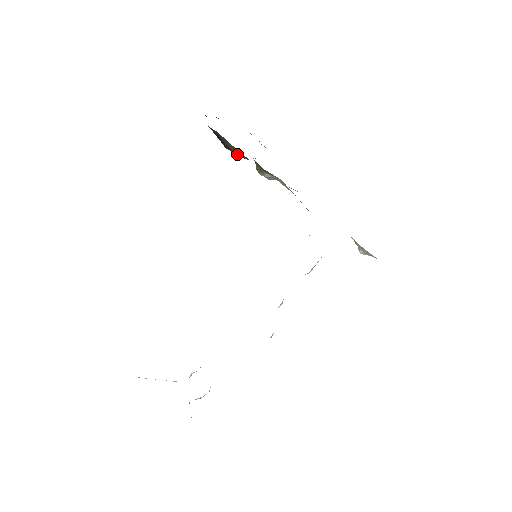
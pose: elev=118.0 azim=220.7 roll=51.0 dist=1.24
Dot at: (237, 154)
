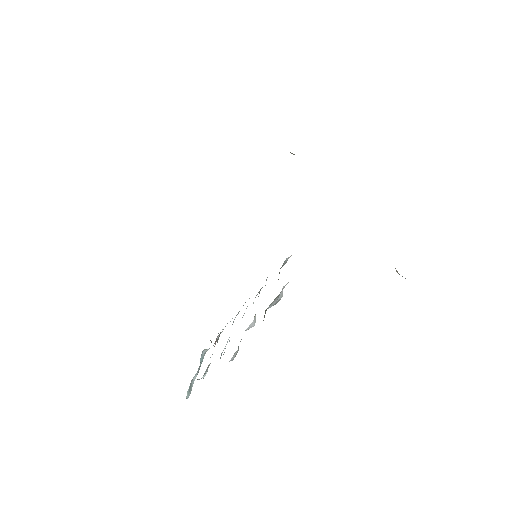
Dot at: occluded
